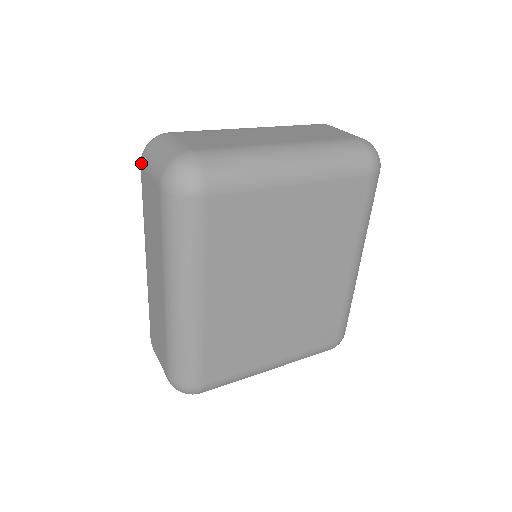
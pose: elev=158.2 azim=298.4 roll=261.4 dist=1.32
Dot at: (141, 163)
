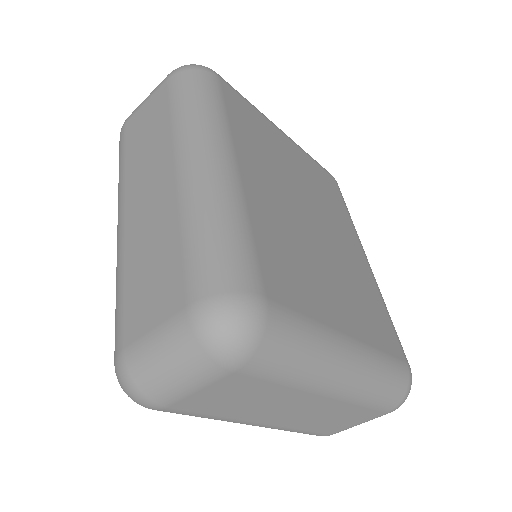
Dot at: (125, 121)
